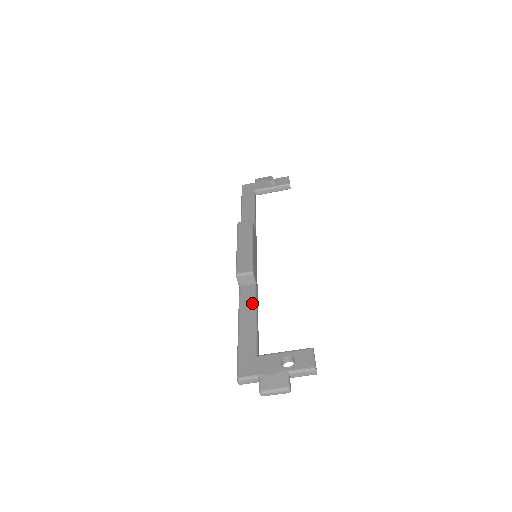
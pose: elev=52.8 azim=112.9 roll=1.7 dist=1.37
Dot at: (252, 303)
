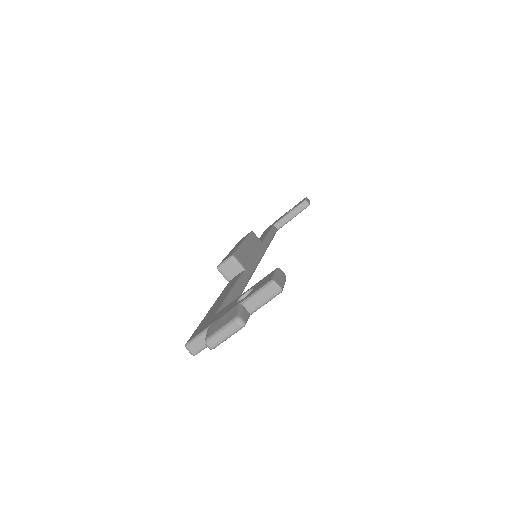
Dot at: (233, 283)
